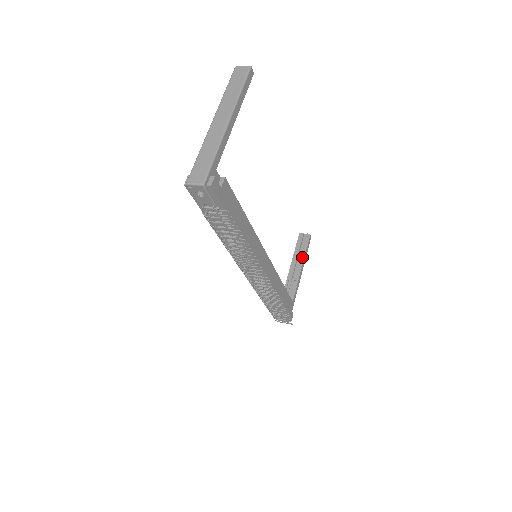
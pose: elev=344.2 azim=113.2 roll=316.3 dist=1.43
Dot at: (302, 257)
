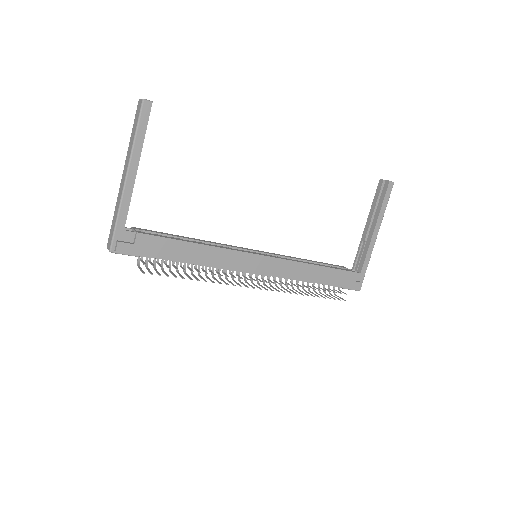
Dot at: (377, 213)
